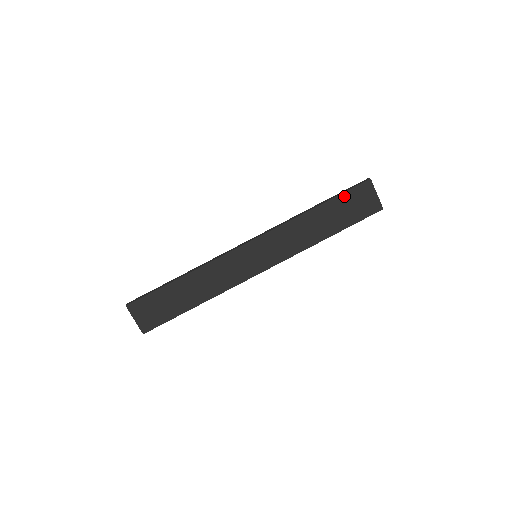
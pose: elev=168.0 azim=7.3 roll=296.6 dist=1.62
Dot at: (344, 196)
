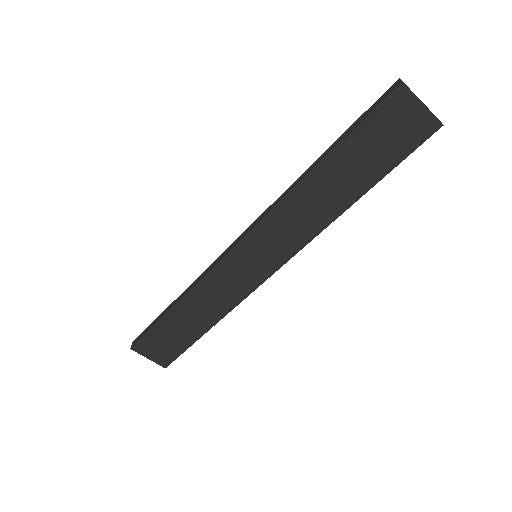
Dot at: (360, 131)
